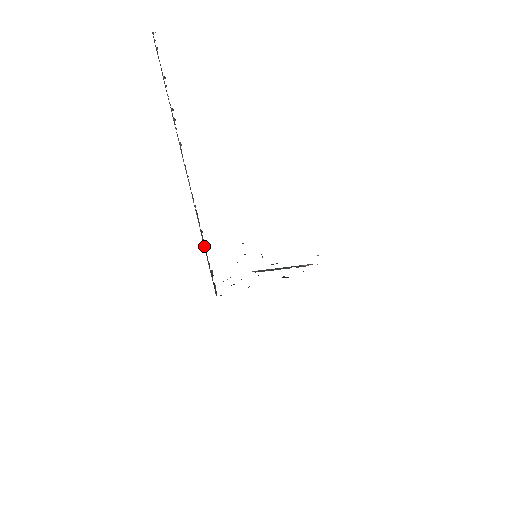
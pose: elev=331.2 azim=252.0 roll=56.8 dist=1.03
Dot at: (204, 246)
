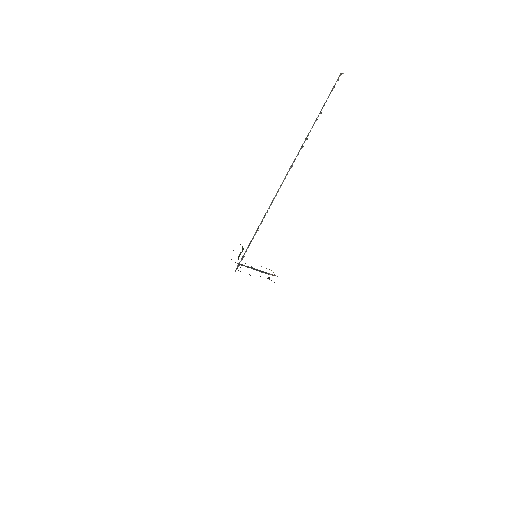
Dot at: (252, 239)
